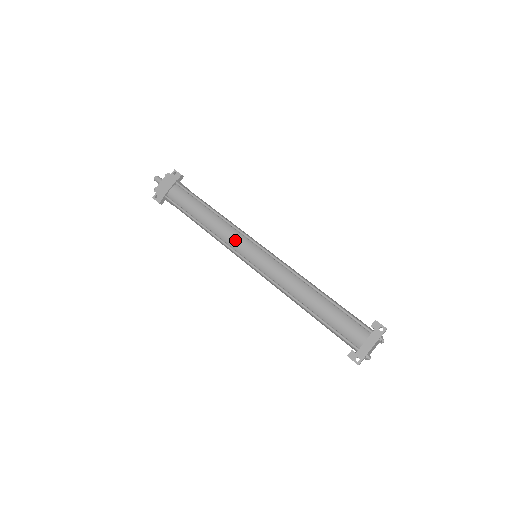
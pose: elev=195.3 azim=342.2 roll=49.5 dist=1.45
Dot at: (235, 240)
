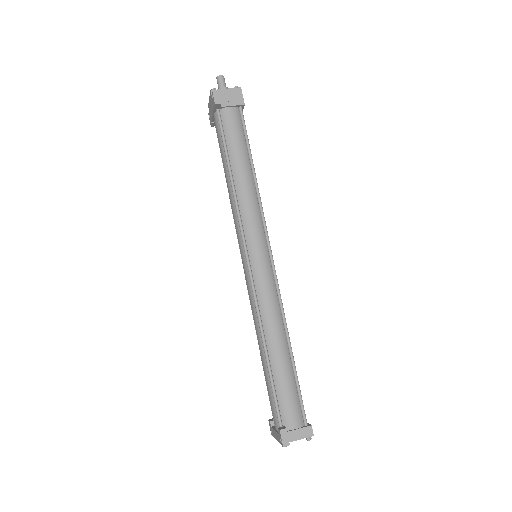
Dot at: (236, 230)
